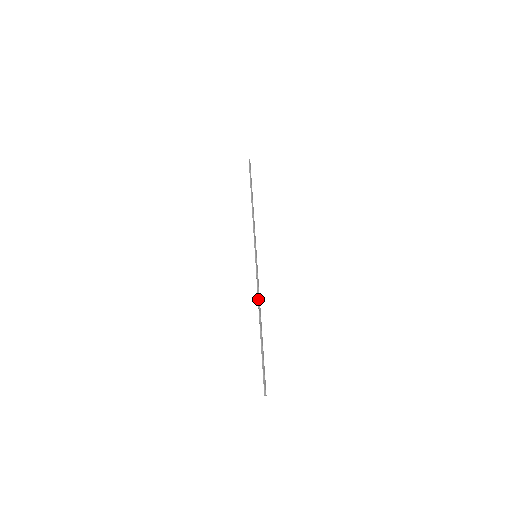
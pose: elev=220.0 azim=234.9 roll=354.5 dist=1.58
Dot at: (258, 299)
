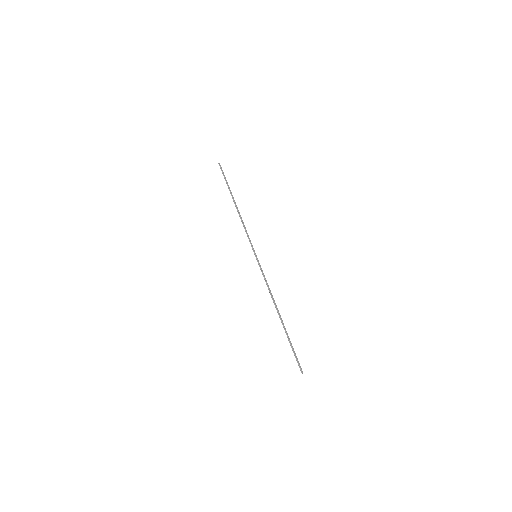
Dot at: occluded
